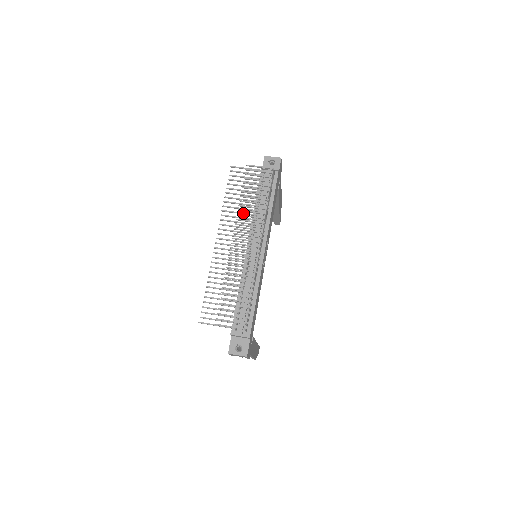
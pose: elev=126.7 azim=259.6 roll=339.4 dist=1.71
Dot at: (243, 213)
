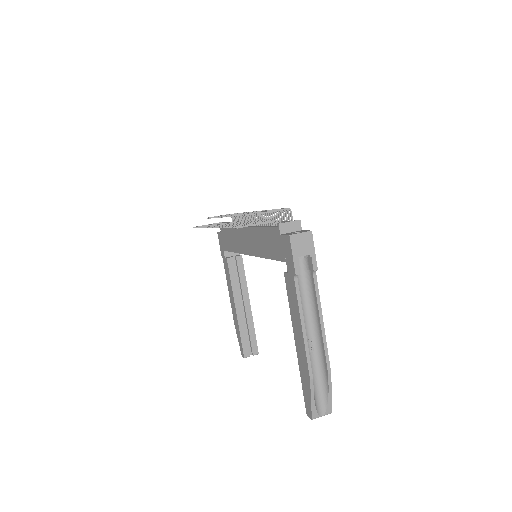
Dot at: occluded
